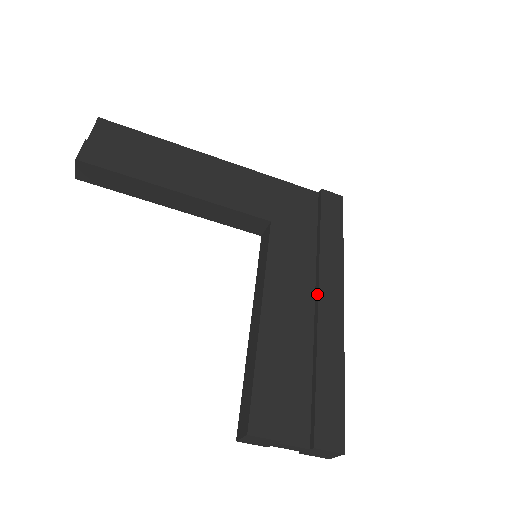
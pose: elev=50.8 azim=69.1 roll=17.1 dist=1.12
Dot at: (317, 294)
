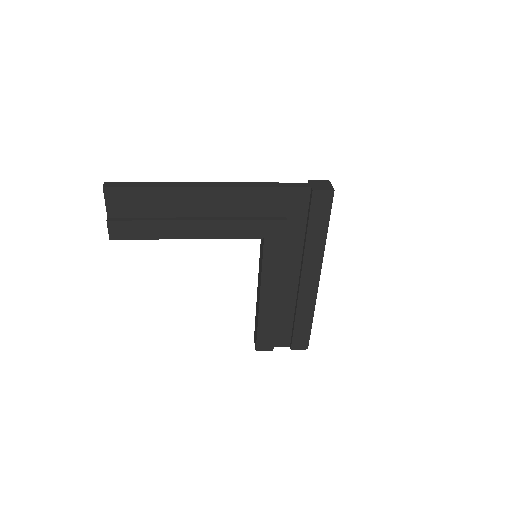
Dot at: (300, 279)
